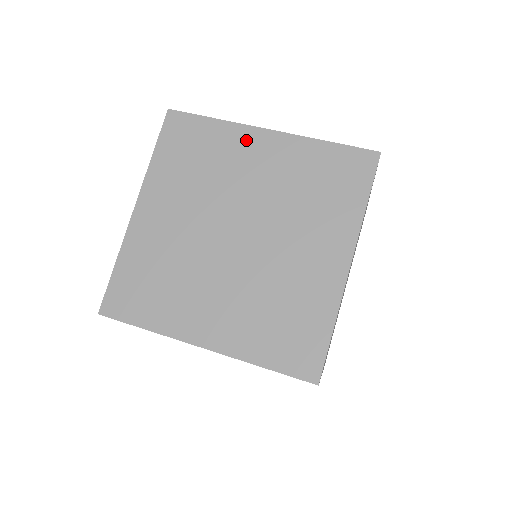
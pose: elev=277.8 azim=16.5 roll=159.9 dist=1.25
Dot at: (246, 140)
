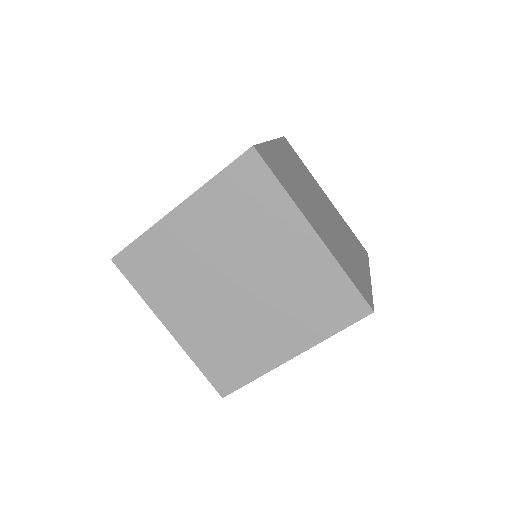
Dot at: (293, 225)
